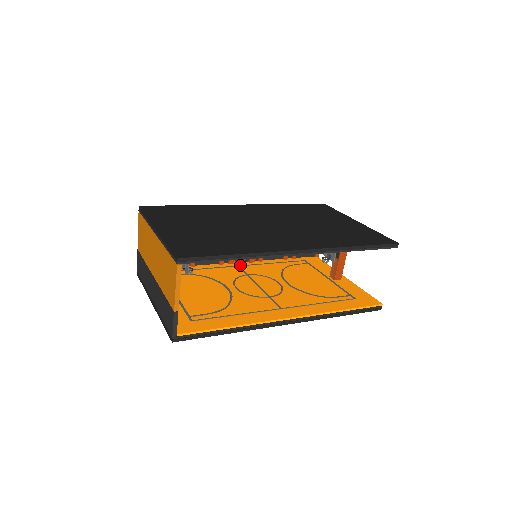
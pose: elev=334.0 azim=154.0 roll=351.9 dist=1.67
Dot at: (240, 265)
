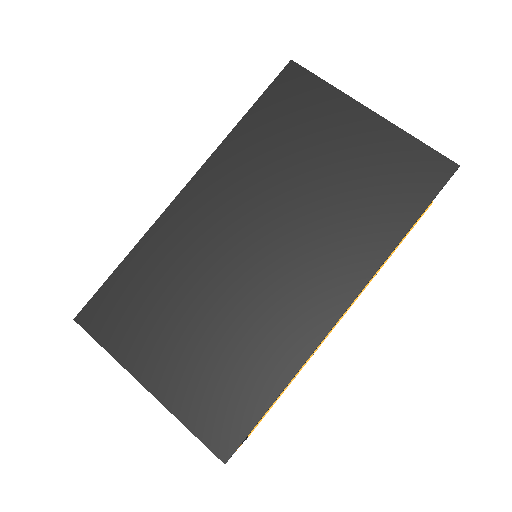
Dot at: occluded
